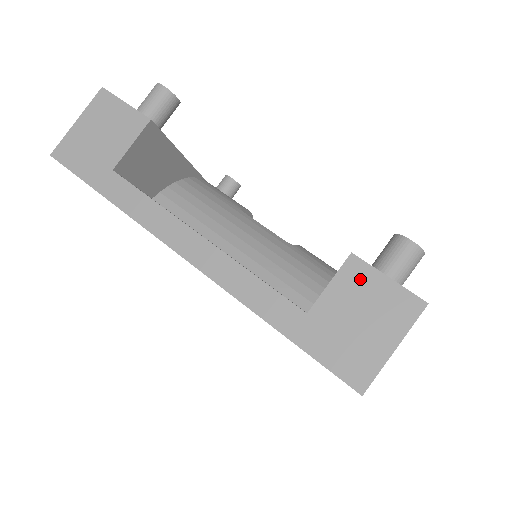
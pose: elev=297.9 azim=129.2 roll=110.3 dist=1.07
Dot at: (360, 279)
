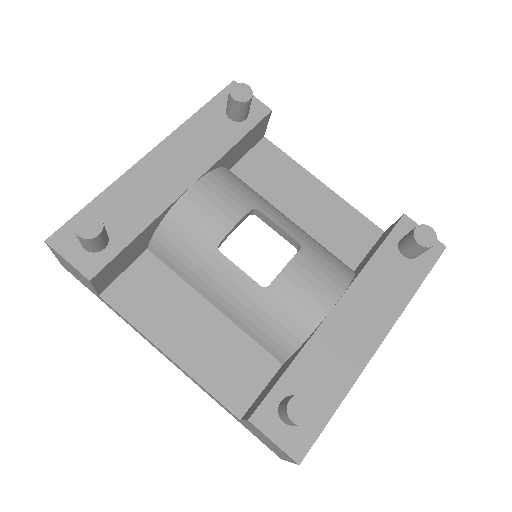
Dot at: (258, 431)
